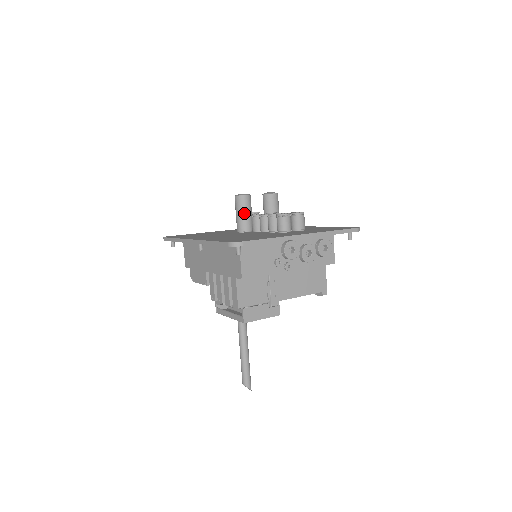
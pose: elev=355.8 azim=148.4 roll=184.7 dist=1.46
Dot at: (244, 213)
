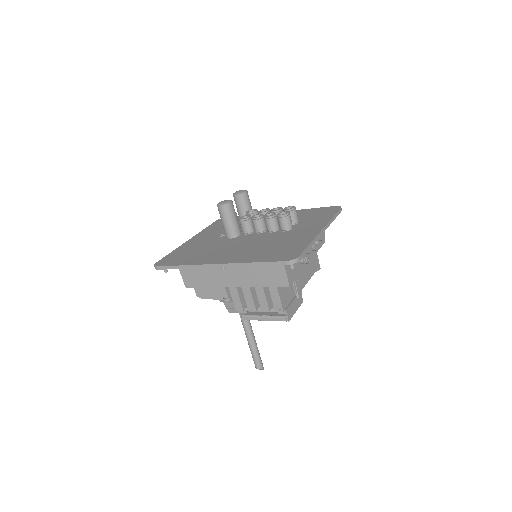
Dot at: (233, 219)
